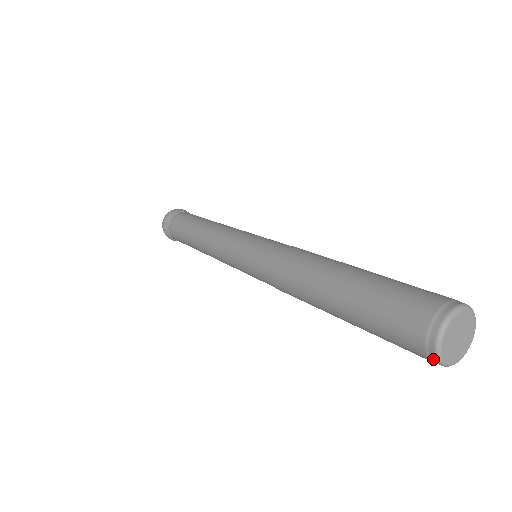
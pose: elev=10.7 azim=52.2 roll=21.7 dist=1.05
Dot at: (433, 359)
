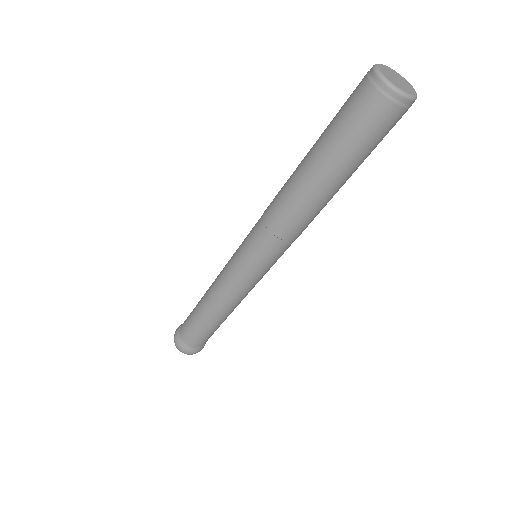
Dot at: (383, 87)
